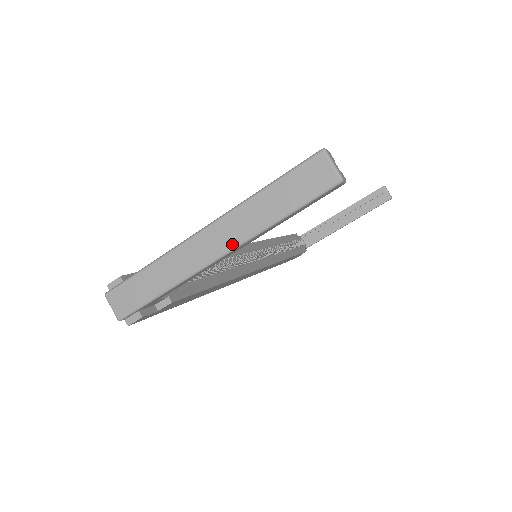
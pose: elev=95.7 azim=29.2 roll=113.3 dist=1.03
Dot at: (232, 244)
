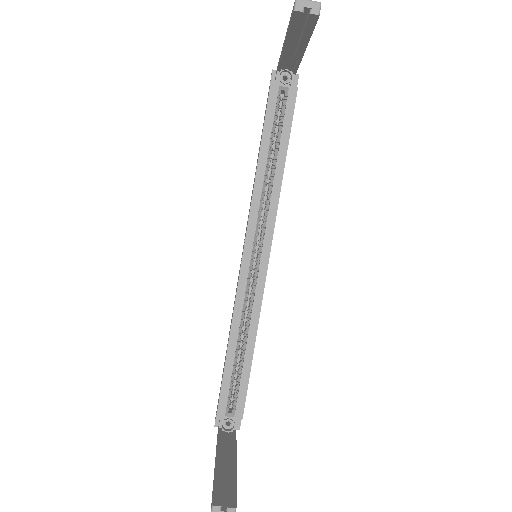
Dot at: occluded
